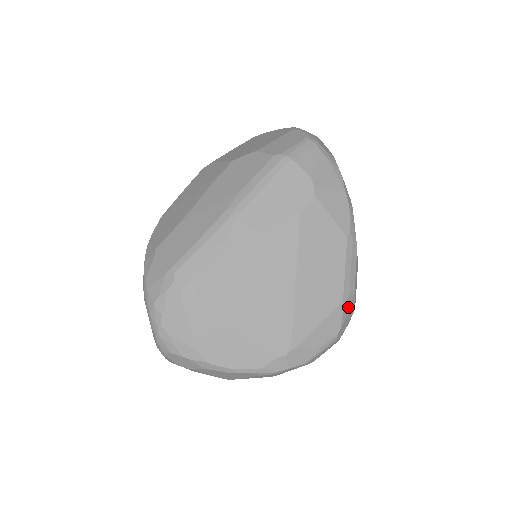
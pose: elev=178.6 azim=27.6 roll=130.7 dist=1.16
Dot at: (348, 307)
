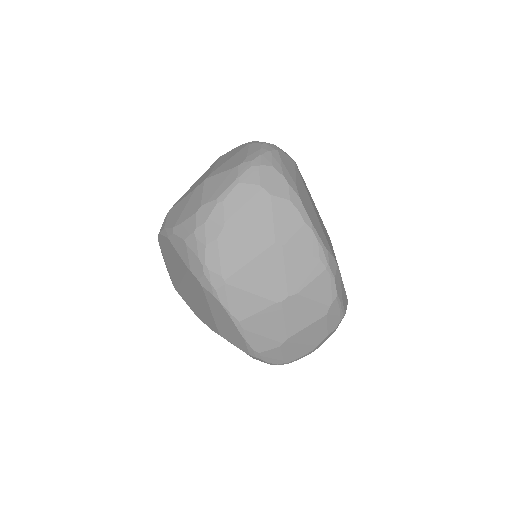
Dot at: occluded
